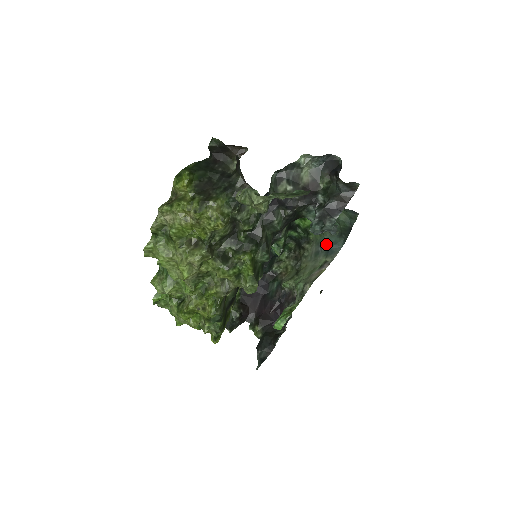
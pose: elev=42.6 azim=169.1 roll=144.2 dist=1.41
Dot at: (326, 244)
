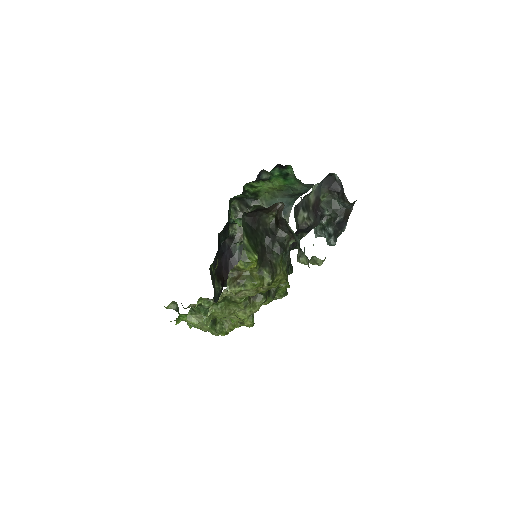
Dot at: occluded
